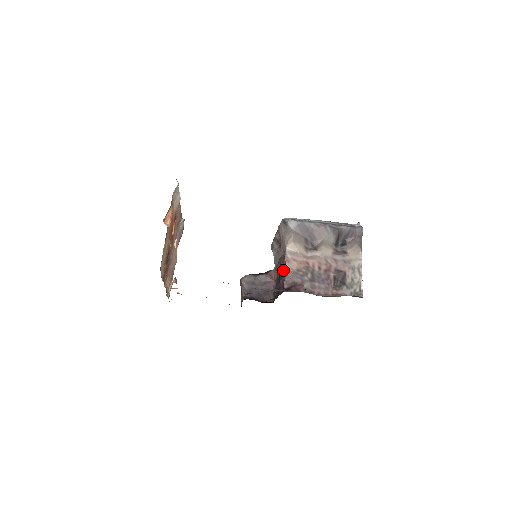
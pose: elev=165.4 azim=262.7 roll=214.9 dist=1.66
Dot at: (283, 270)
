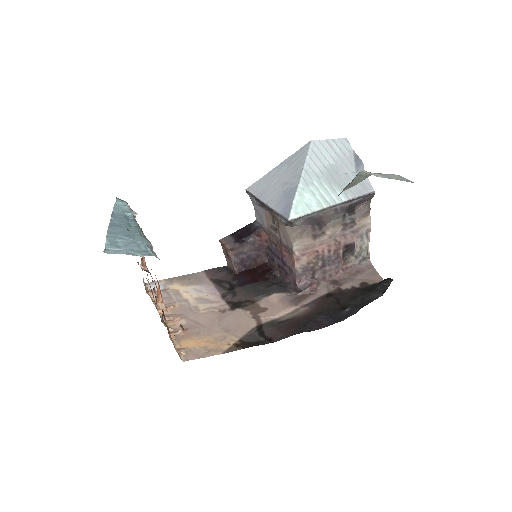
Dot at: (290, 264)
